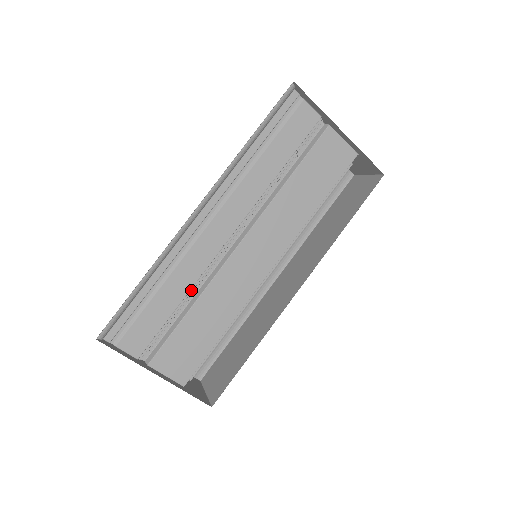
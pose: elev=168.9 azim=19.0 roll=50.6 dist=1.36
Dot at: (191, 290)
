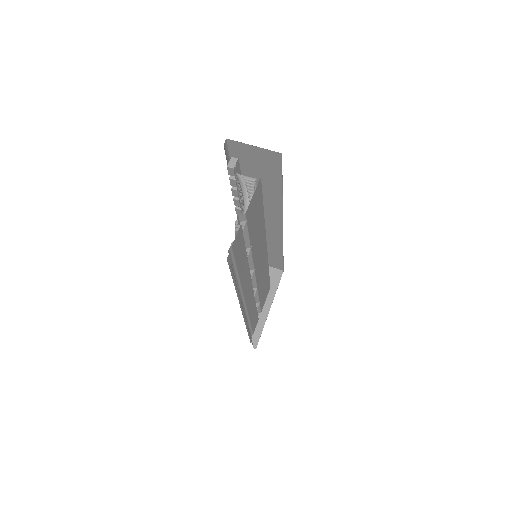
Dot at: occluded
